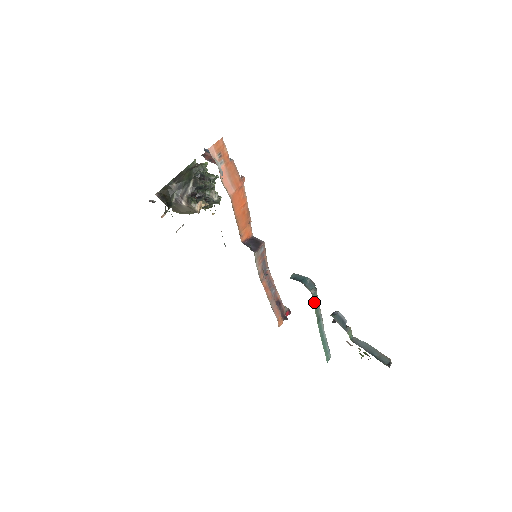
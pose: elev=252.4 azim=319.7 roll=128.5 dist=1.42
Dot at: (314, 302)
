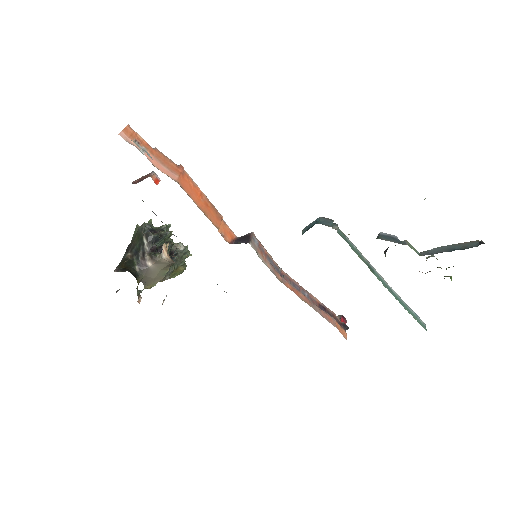
Dot at: occluded
